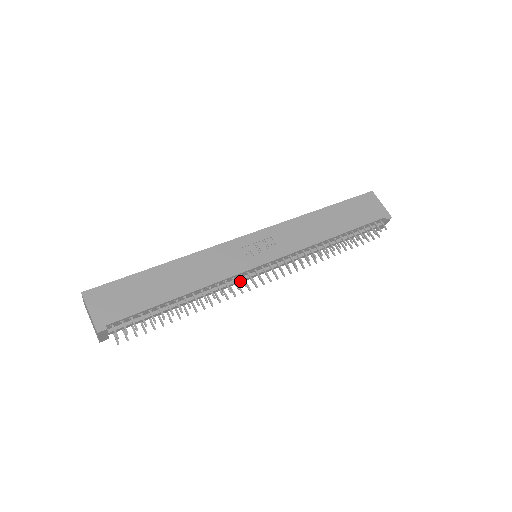
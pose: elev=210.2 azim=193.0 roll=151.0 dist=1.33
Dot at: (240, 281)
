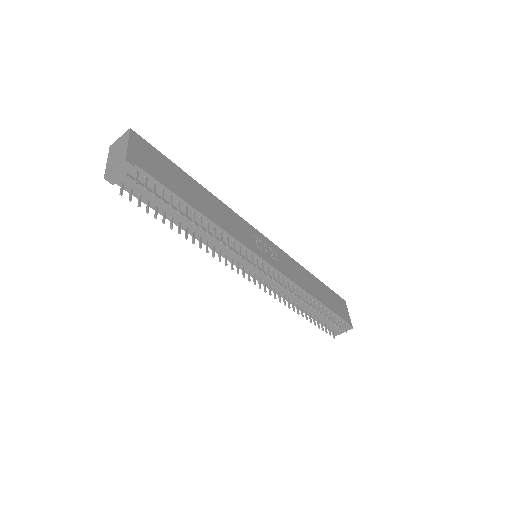
Dot at: (239, 257)
